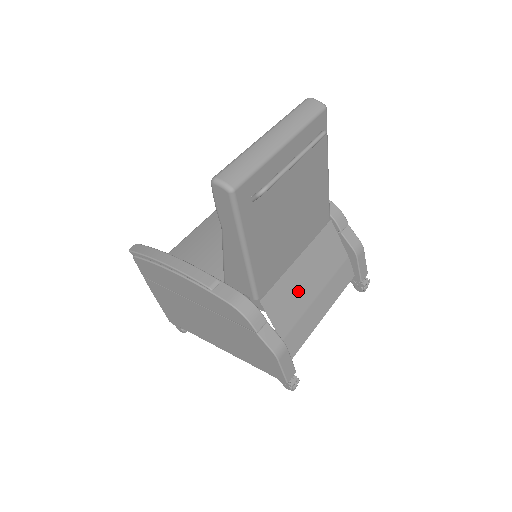
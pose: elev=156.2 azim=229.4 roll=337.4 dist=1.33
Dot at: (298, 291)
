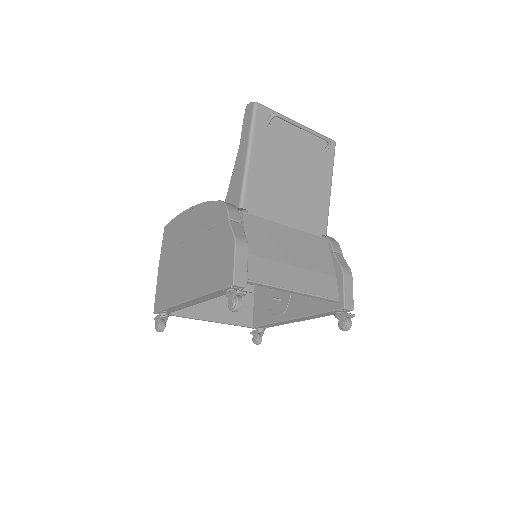
Dot at: (278, 243)
